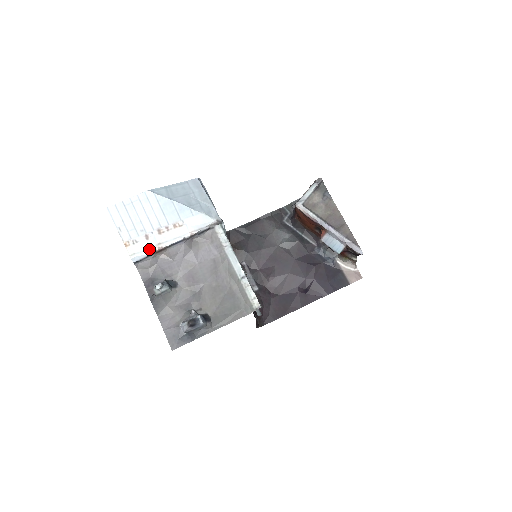
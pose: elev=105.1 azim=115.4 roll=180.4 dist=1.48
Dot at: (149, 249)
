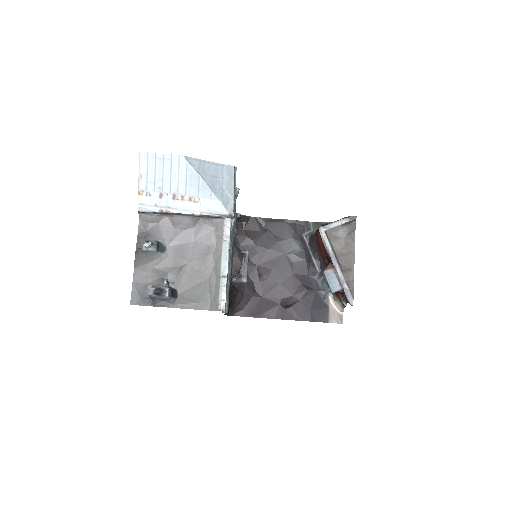
Dot at: (157, 207)
